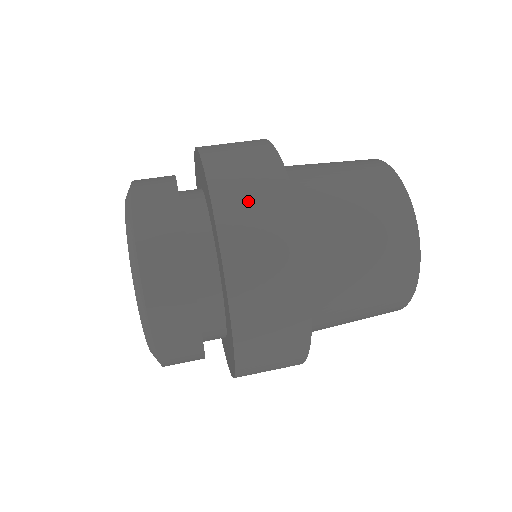
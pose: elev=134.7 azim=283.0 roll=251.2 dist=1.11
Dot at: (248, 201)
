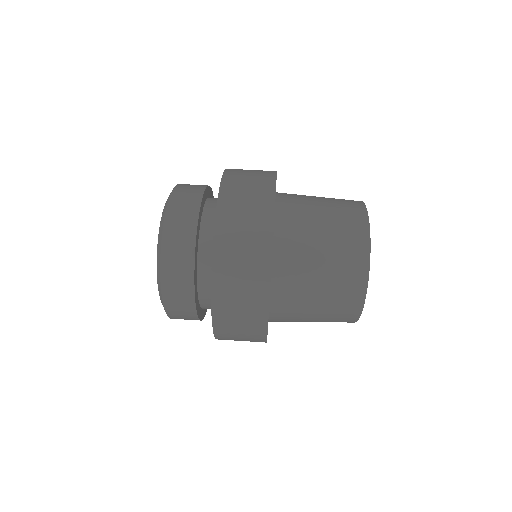
Dot at: (236, 318)
